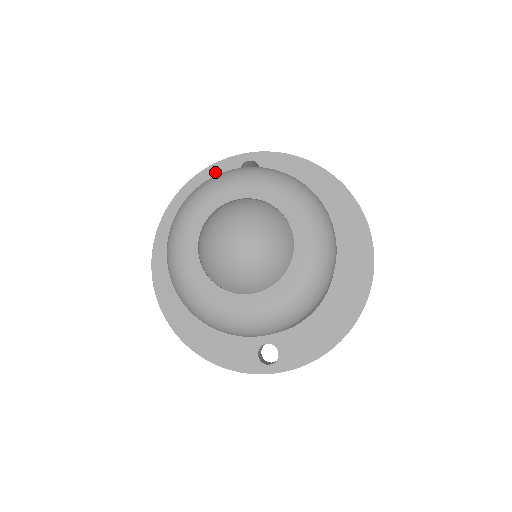
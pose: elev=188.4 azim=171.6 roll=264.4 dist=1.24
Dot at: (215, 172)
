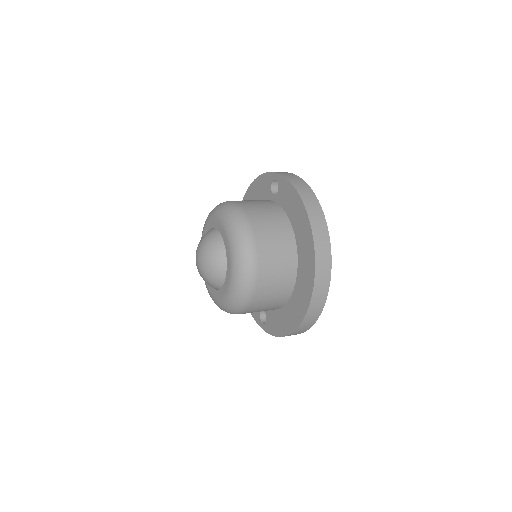
Dot at: (262, 181)
